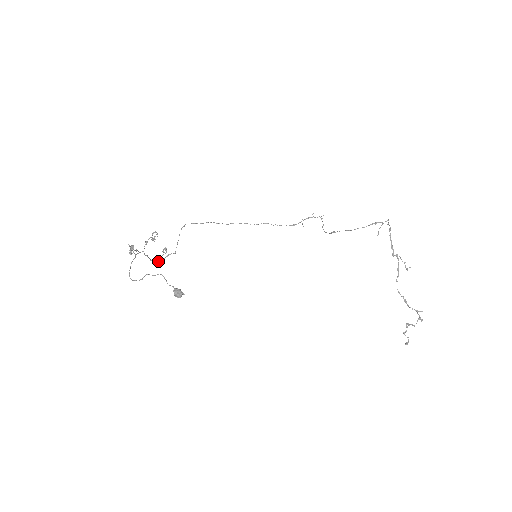
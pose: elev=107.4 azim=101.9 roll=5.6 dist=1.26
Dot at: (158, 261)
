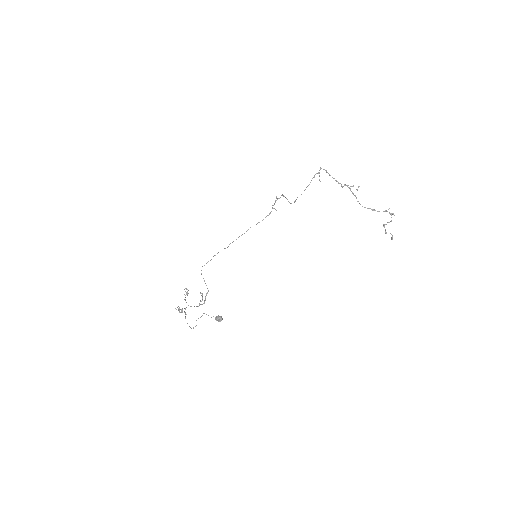
Dot at: occluded
